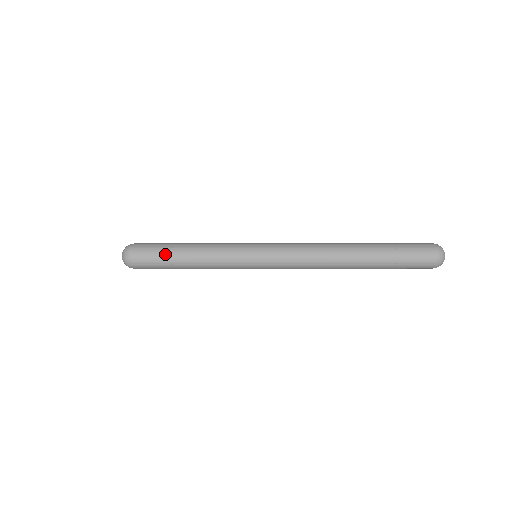
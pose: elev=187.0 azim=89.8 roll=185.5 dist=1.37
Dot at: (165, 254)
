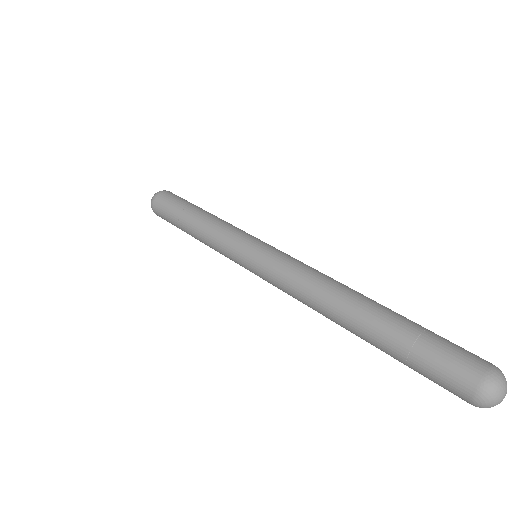
Dot at: (175, 223)
